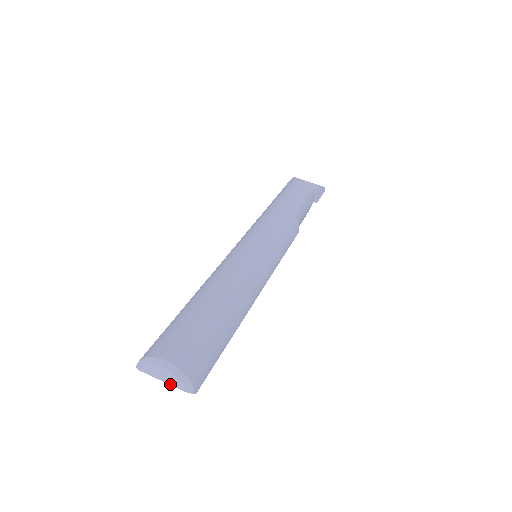
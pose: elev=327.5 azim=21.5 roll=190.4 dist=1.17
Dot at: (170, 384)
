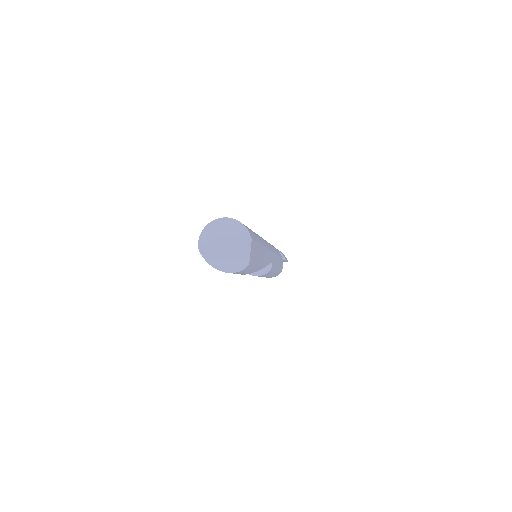
Dot at: (229, 235)
